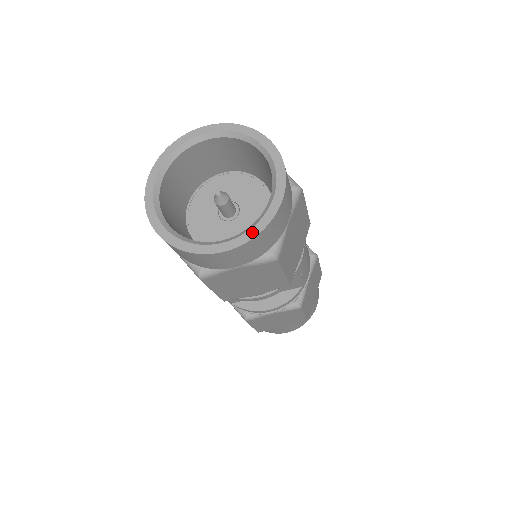
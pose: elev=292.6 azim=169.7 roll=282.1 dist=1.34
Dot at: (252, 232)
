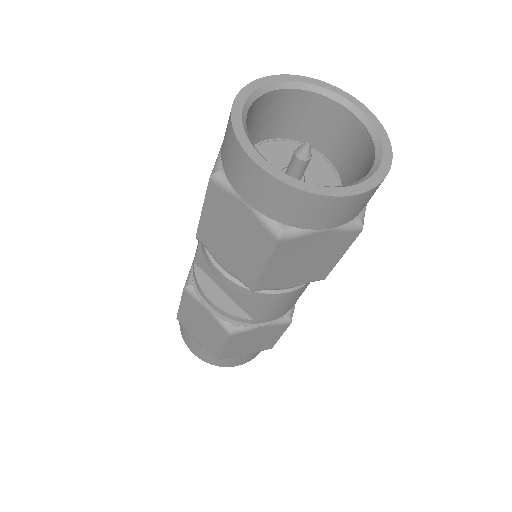
Dot at: (296, 182)
